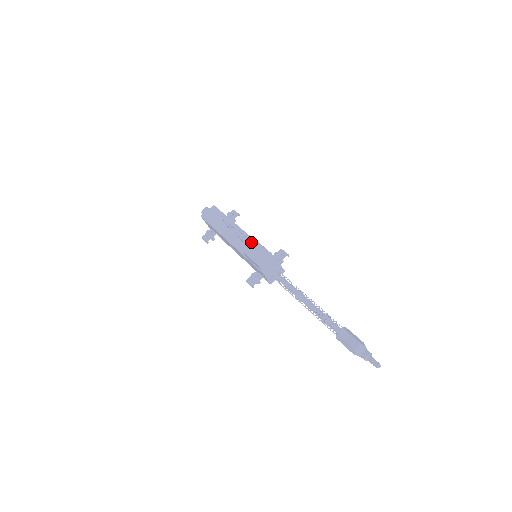
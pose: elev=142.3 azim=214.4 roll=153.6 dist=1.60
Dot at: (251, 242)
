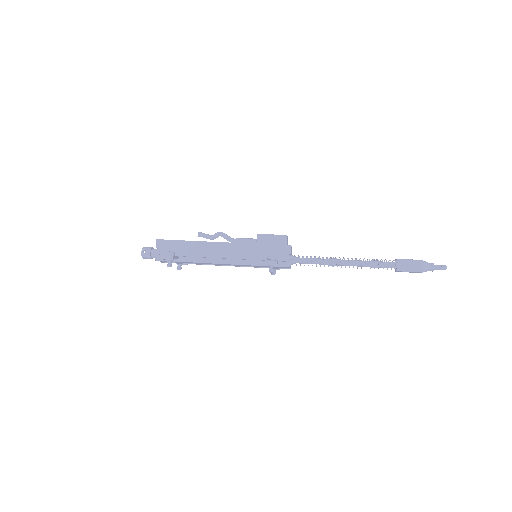
Dot at: (253, 239)
